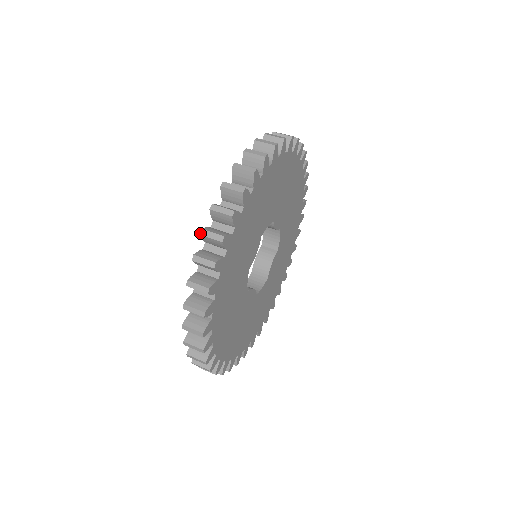
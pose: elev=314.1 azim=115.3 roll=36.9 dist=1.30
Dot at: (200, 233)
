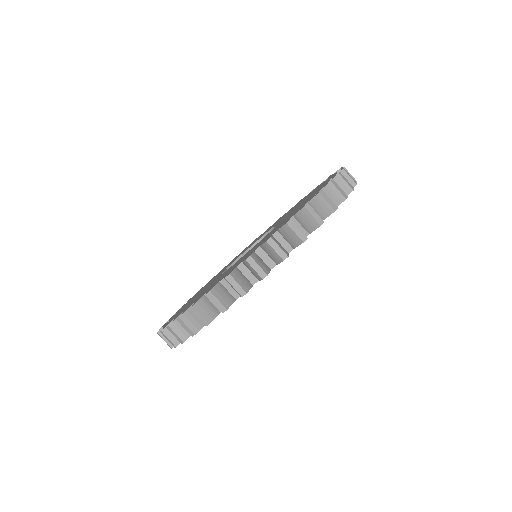
Dot at: occluded
